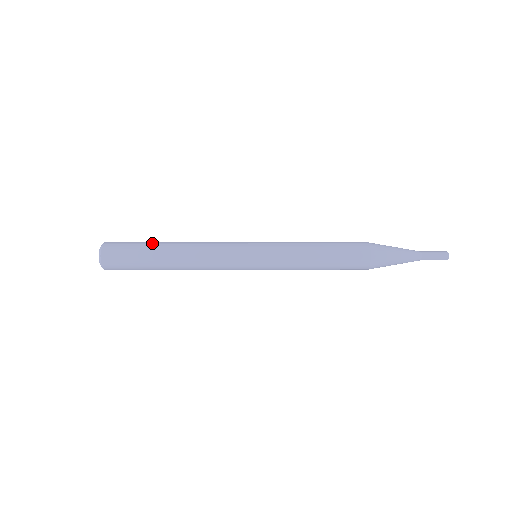
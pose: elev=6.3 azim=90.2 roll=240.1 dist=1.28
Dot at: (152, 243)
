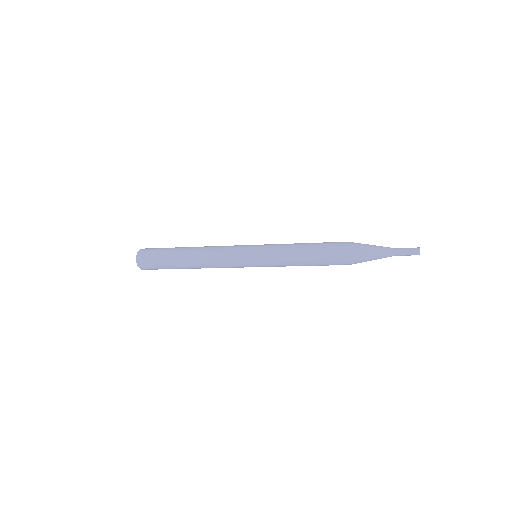
Dot at: (175, 249)
